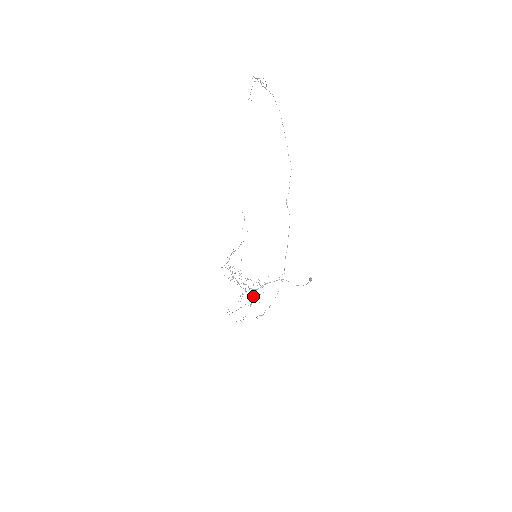
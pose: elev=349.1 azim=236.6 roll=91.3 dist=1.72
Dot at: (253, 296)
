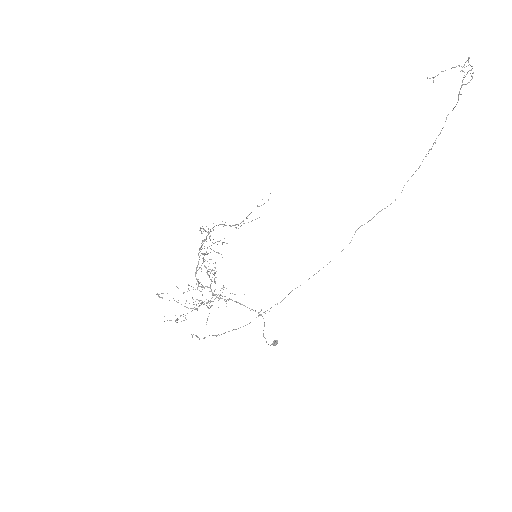
Dot at: occluded
